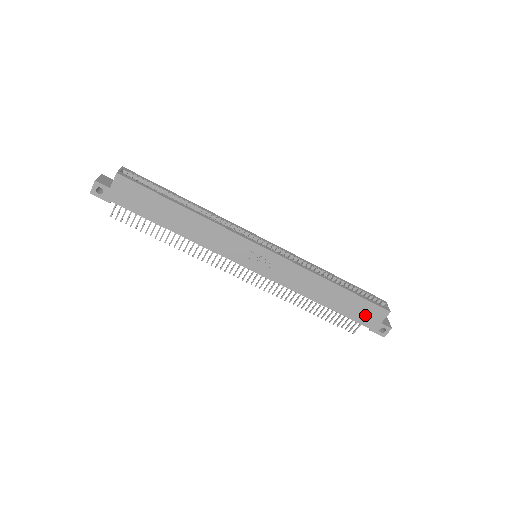
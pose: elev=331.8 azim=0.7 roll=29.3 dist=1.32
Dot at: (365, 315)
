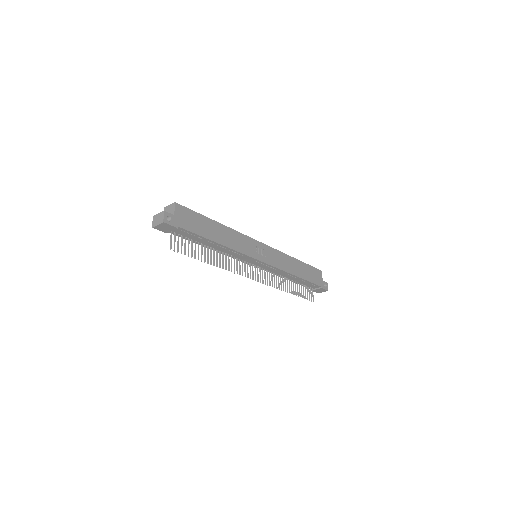
Dot at: (315, 277)
